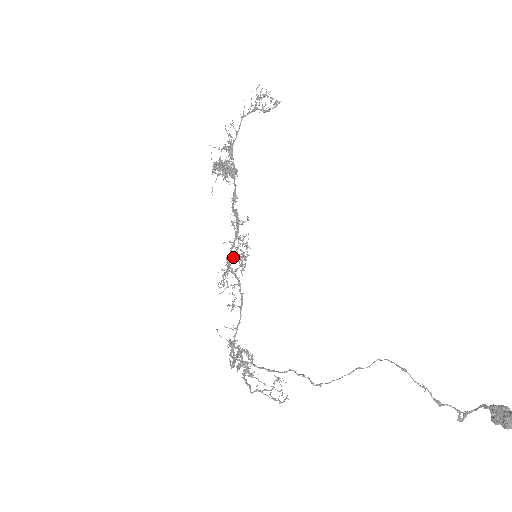
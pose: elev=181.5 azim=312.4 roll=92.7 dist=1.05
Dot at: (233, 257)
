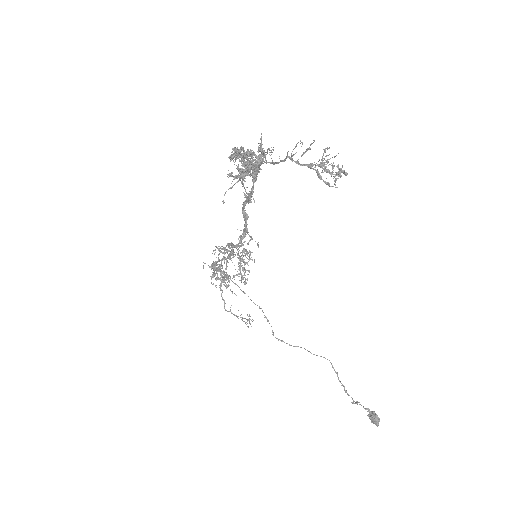
Dot at: occluded
